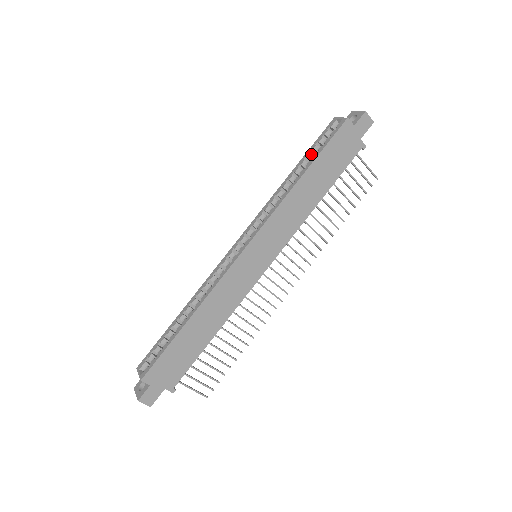
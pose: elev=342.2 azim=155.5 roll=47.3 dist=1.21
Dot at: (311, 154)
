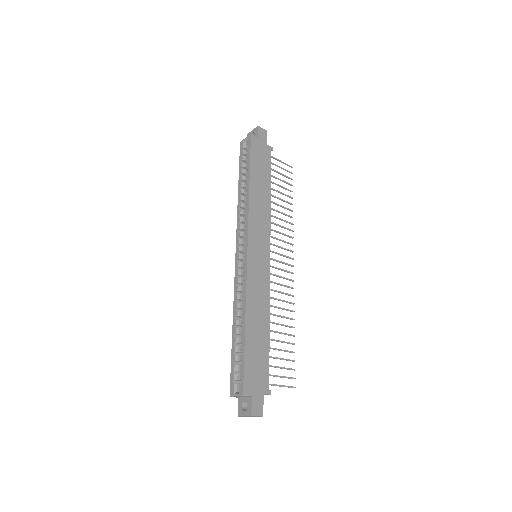
Dot at: (243, 170)
